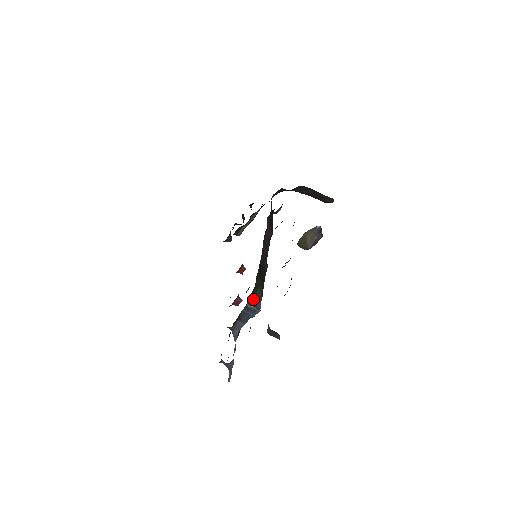
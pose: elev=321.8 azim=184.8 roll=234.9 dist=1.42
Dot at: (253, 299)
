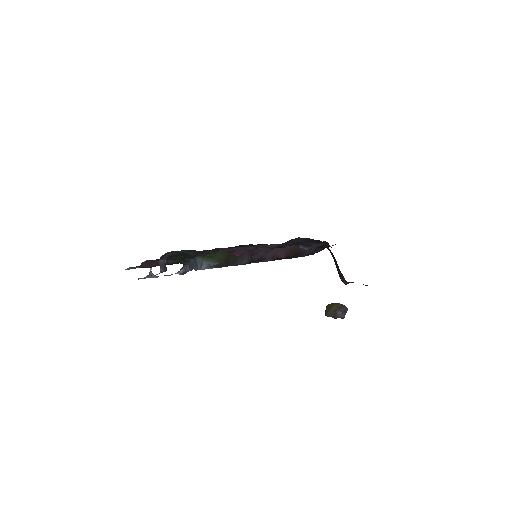
Dot at: (205, 260)
